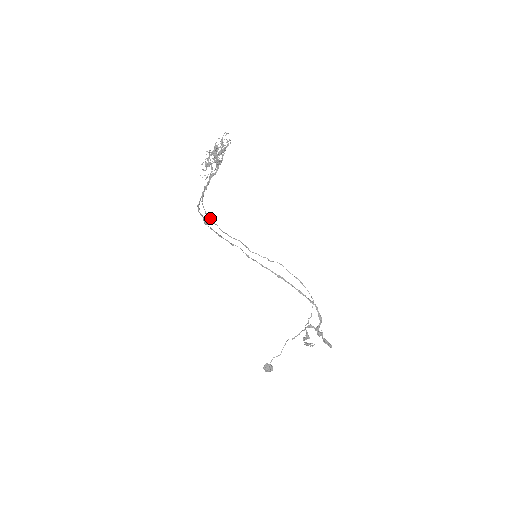
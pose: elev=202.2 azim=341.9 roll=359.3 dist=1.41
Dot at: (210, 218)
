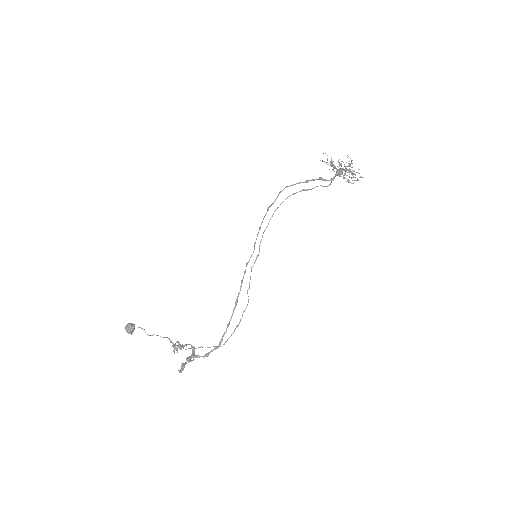
Dot at: occluded
